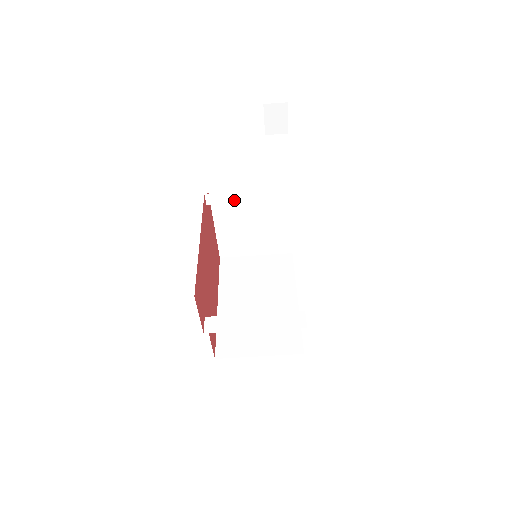
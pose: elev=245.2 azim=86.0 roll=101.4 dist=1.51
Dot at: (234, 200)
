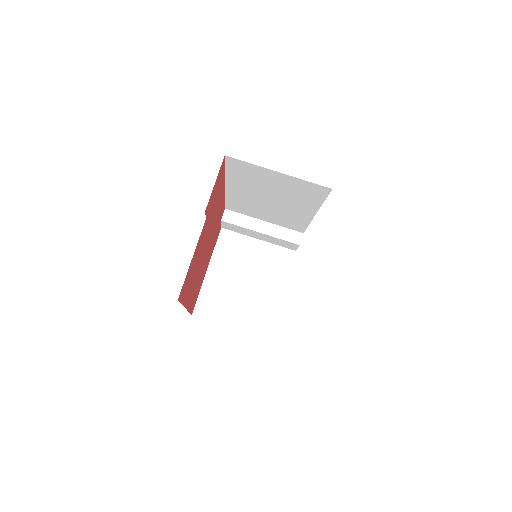
Dot at: (247, 225)
